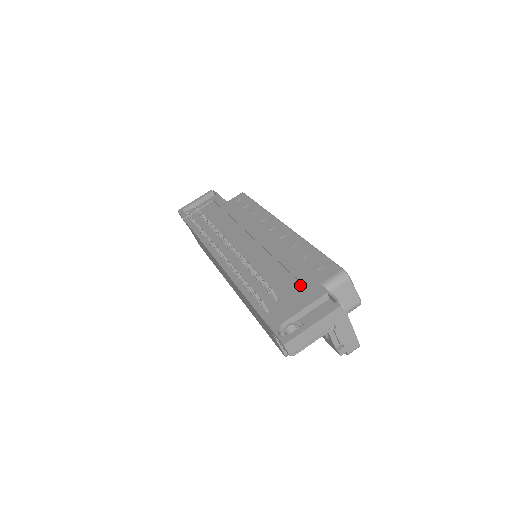
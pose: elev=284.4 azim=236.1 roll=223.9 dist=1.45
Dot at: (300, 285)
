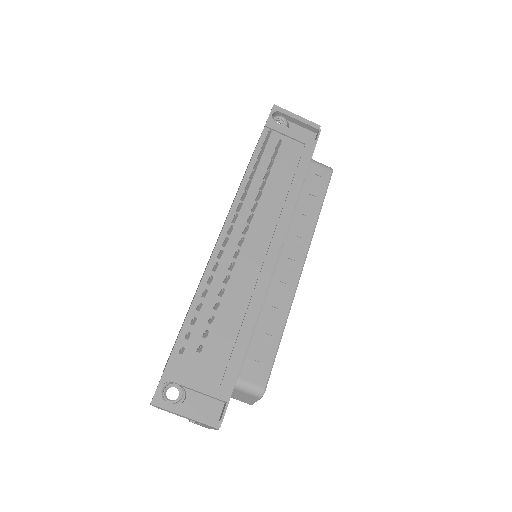
Dot at: (226, 363)
